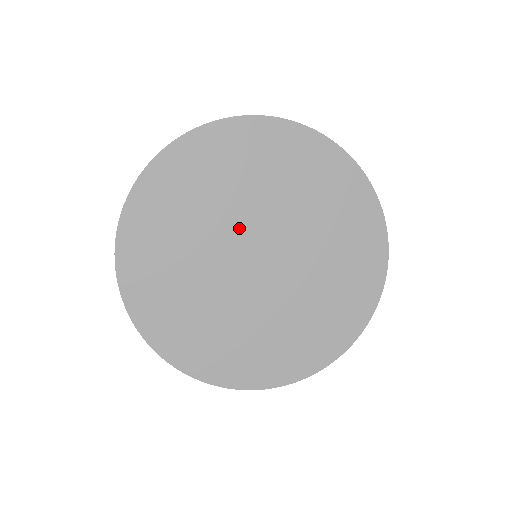
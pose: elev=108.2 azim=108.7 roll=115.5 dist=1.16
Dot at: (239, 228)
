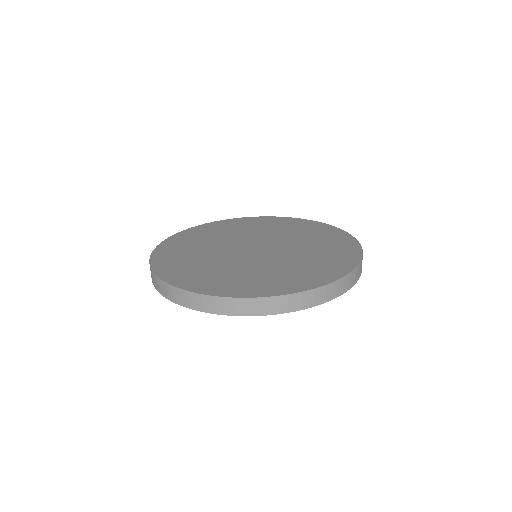
Dot at: (255, 239)
